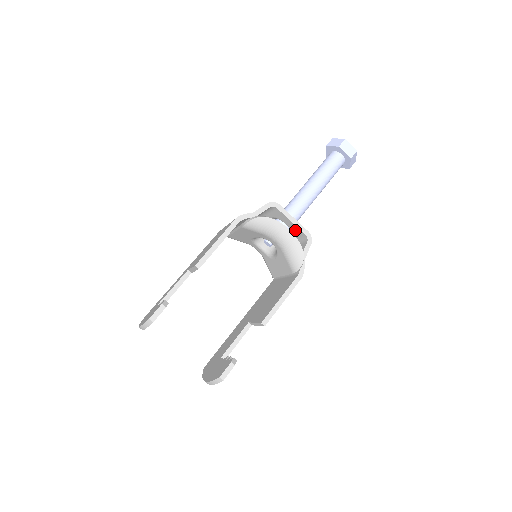
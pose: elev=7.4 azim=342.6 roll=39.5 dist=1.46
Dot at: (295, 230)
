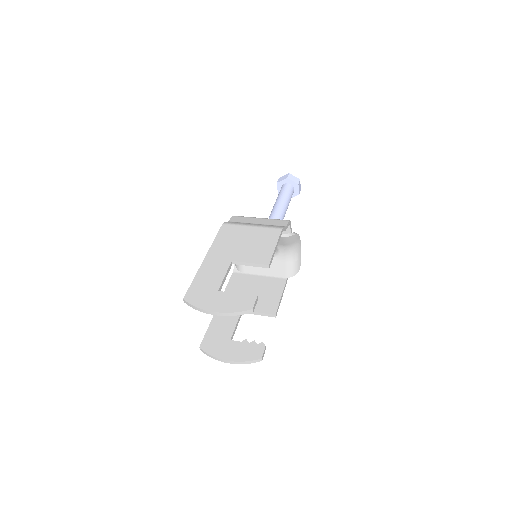
Dot at: occluded
